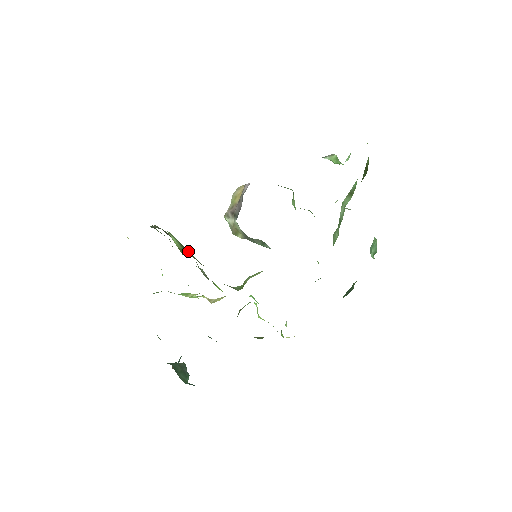
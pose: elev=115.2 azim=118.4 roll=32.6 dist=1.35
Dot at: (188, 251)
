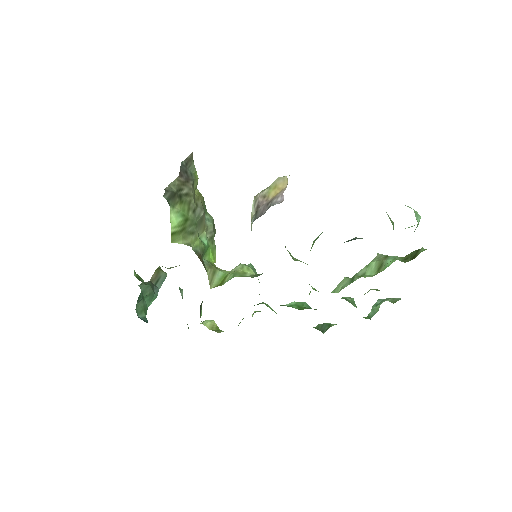
Dot at: (192, 222)
